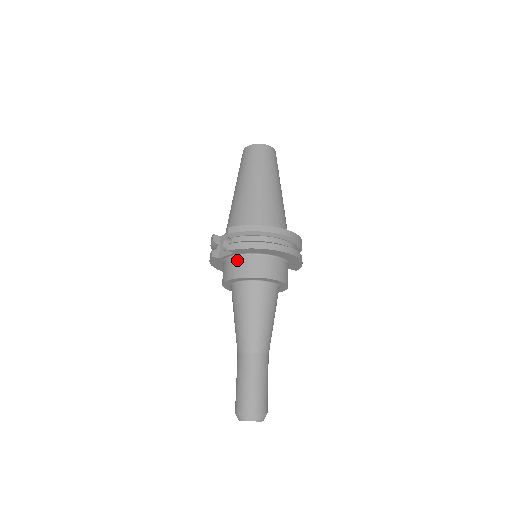
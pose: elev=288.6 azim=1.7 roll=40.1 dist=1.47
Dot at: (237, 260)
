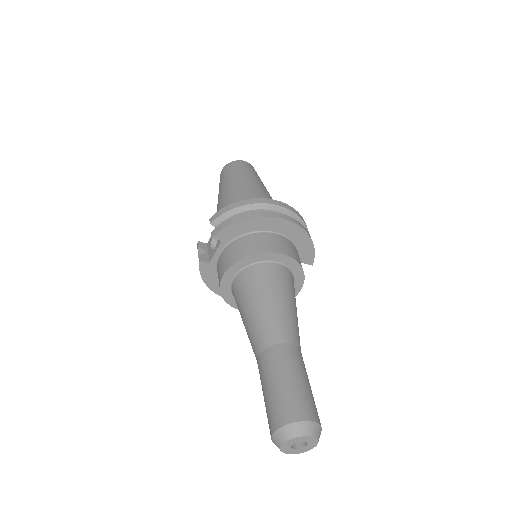
Dot at: (228, 249)
